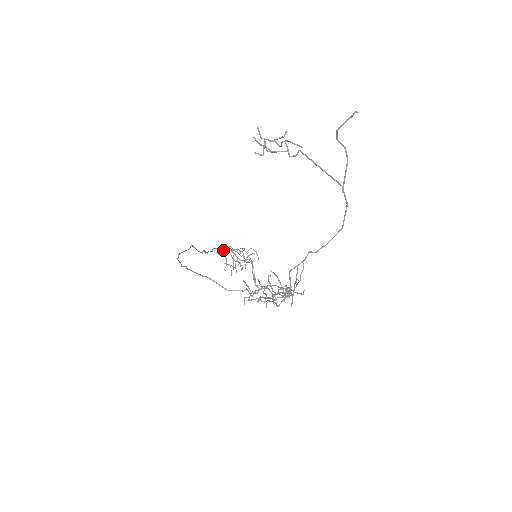
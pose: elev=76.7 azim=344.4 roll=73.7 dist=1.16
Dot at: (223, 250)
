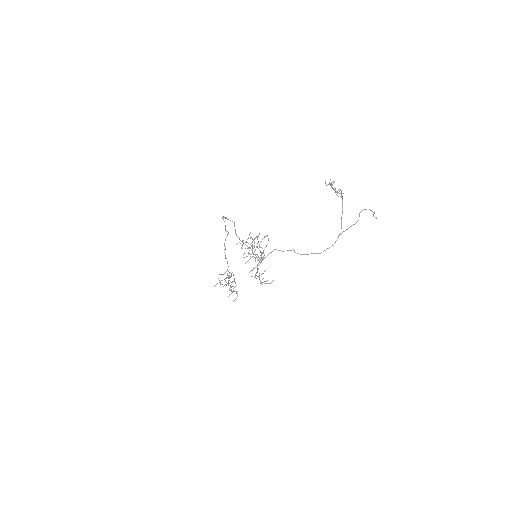
Dot at: occluded
